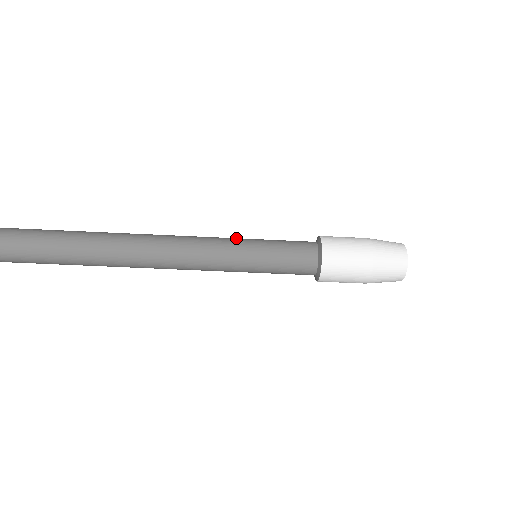
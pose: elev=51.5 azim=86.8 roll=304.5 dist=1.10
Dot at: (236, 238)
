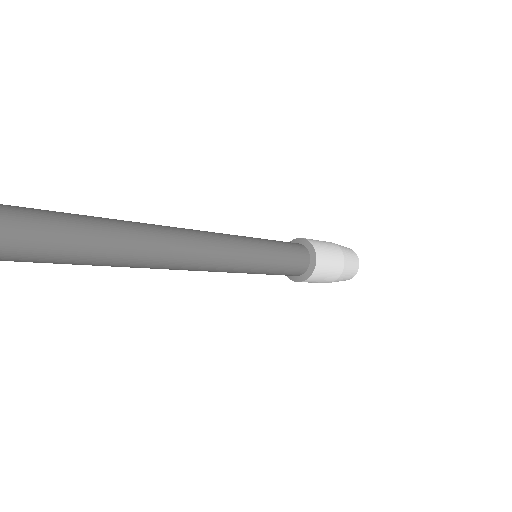
Dot at: (253, 251)
